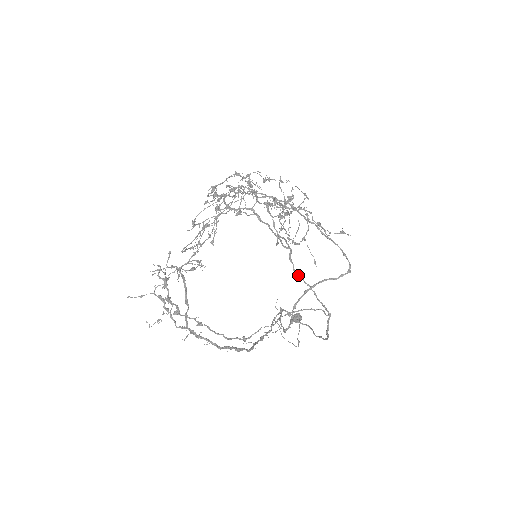
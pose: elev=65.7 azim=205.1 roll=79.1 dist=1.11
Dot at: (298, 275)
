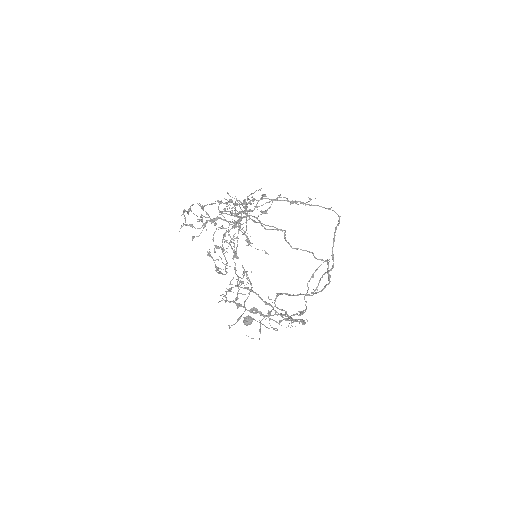
Dot at: (296, 248)
